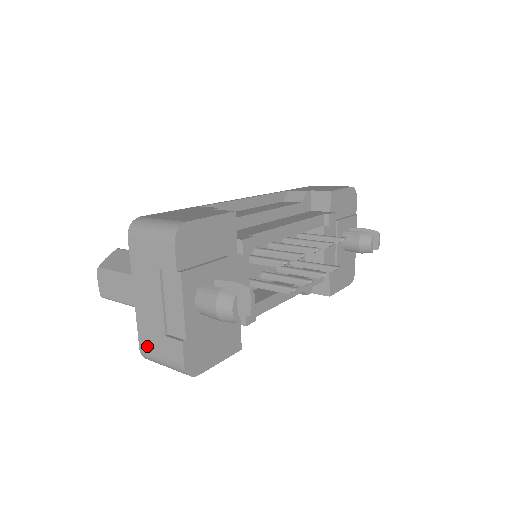
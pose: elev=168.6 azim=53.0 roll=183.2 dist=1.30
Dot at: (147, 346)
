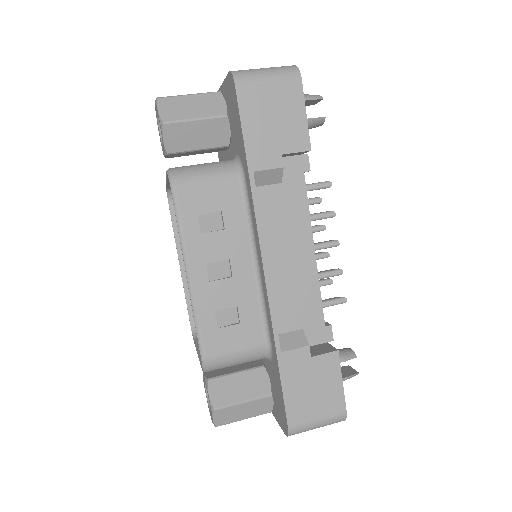
Dot at: occluded
